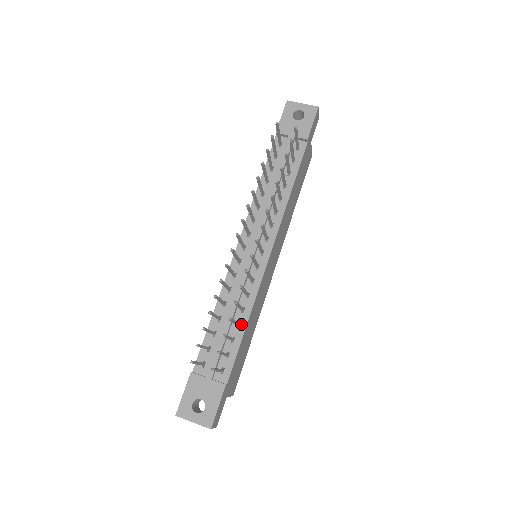
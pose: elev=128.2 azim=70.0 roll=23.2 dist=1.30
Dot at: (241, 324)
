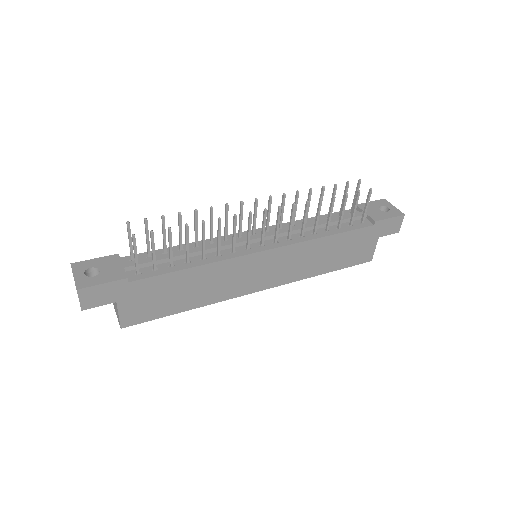
Dot at: (190, 263)
